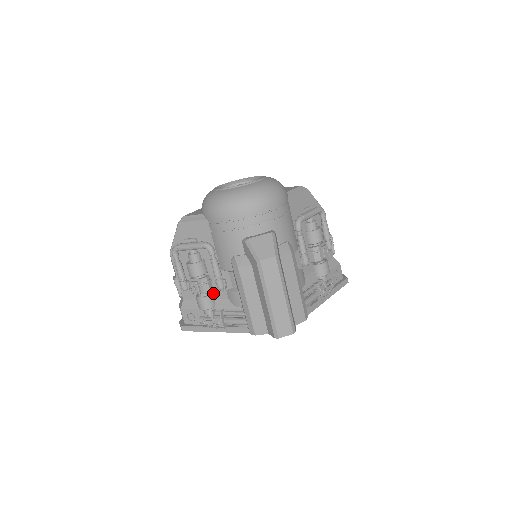
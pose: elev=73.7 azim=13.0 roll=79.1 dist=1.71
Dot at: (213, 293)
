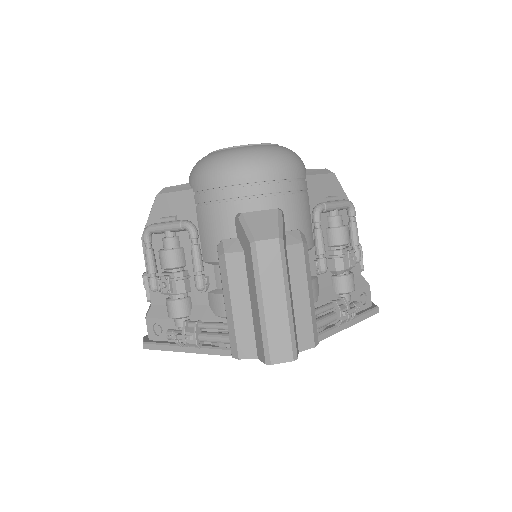
Dot at: (190, 296)
